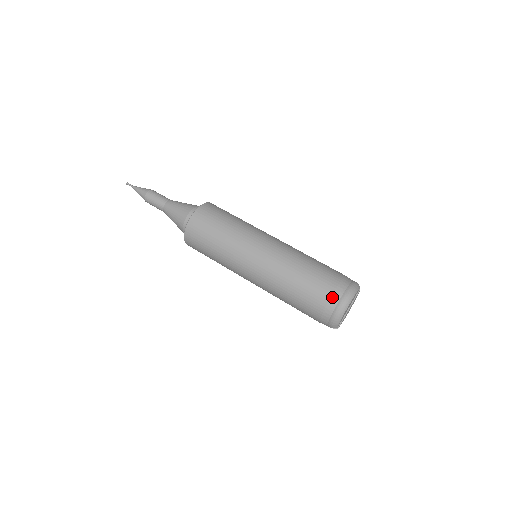
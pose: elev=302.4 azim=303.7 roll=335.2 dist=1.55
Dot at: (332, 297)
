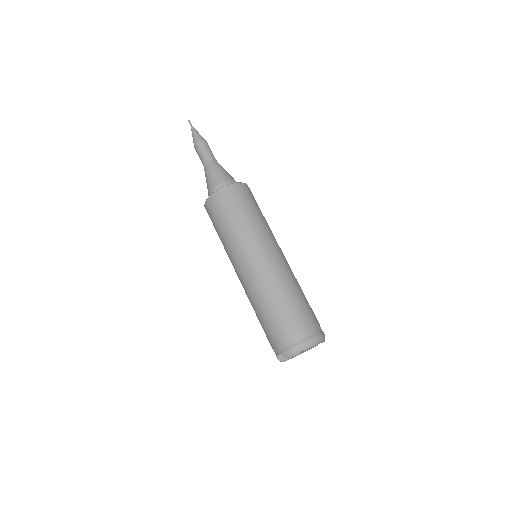
Dot at: (307, 329)
